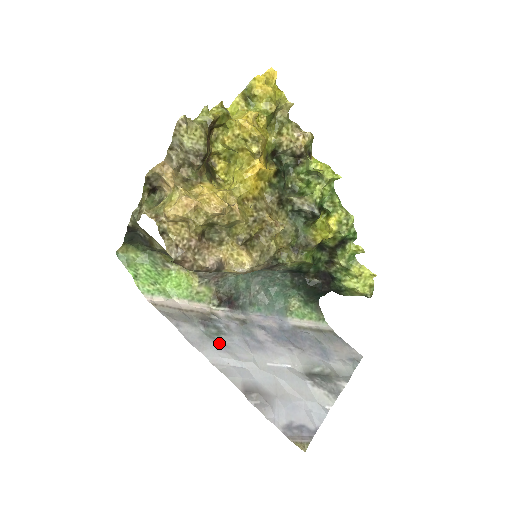
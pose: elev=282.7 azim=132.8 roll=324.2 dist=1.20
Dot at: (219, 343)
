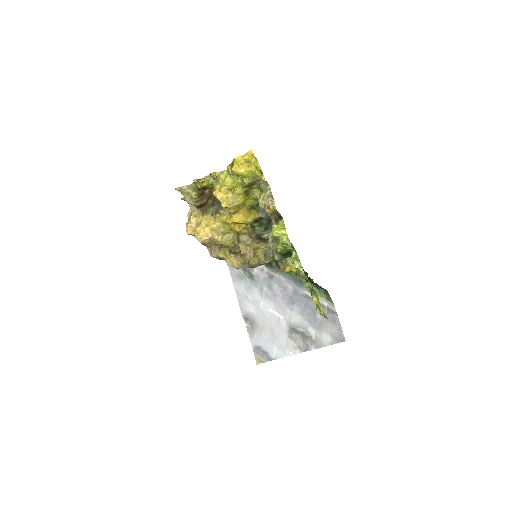
Dot at: (247, 283)
